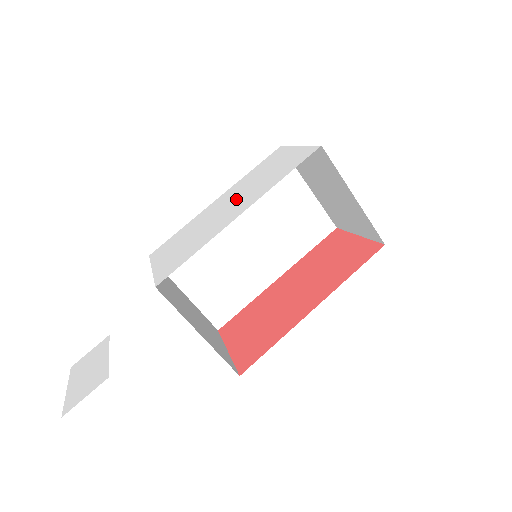
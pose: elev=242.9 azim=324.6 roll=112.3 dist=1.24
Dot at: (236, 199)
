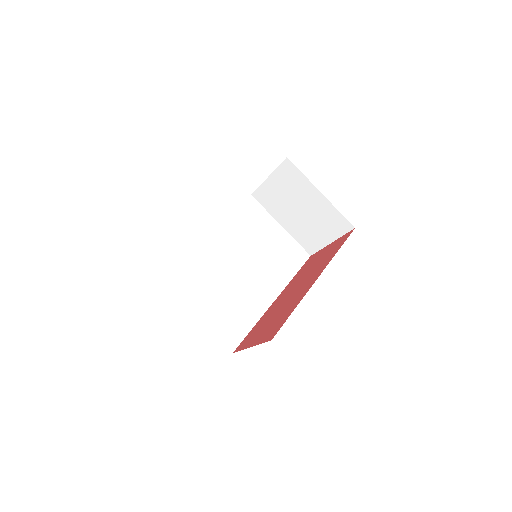
Dot at: occluded
